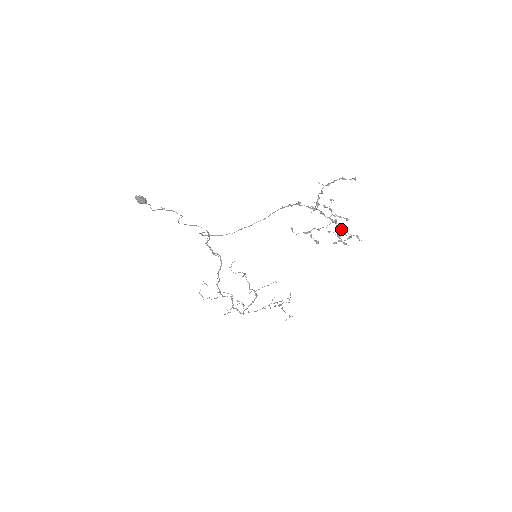
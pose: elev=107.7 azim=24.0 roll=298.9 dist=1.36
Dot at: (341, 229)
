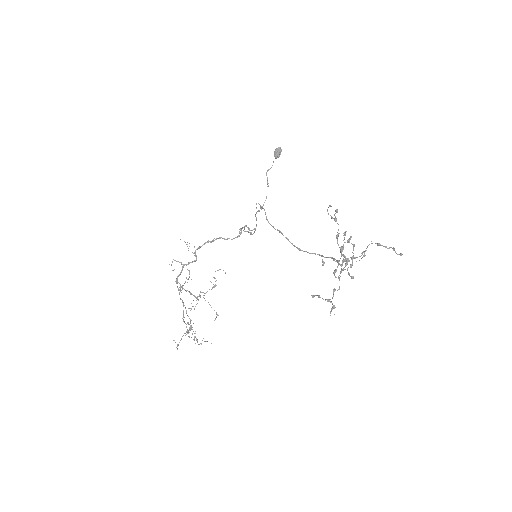
Dot at: (334, 288)
